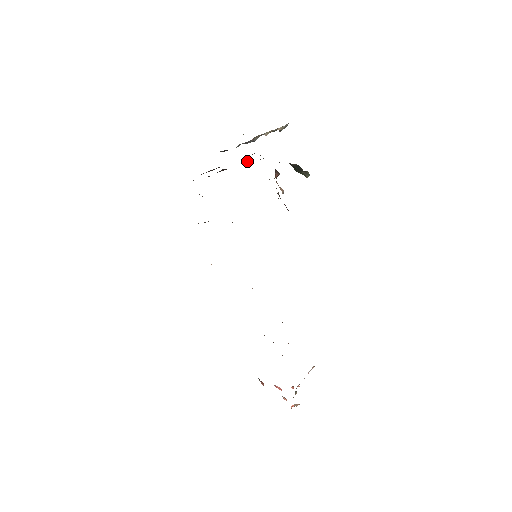
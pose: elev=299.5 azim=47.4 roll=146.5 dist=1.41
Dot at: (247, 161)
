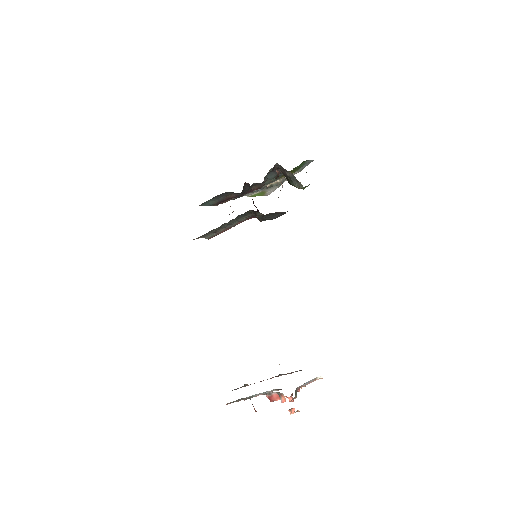
Dot at: (253, 189)
